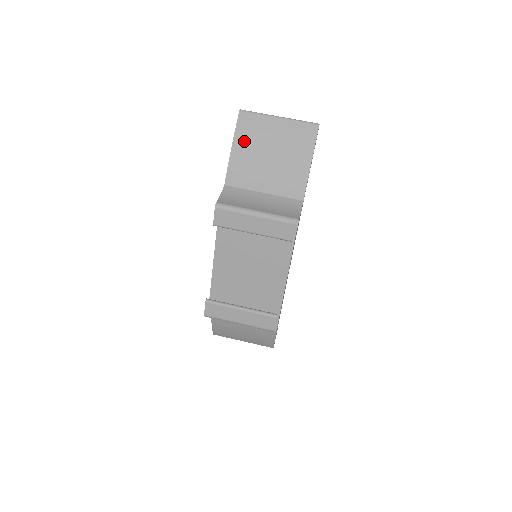
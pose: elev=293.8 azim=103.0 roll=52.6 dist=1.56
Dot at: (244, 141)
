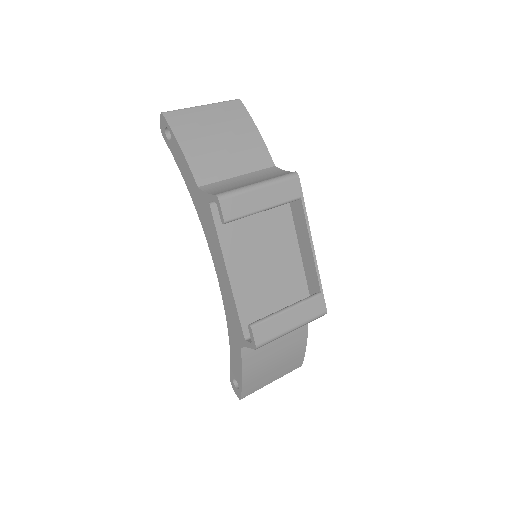
Dot at: (188, 137)
